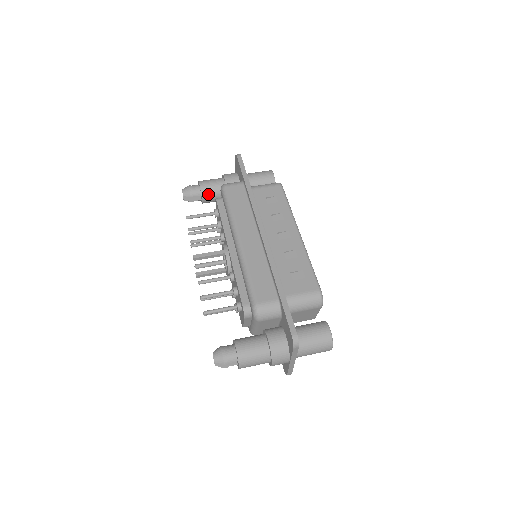
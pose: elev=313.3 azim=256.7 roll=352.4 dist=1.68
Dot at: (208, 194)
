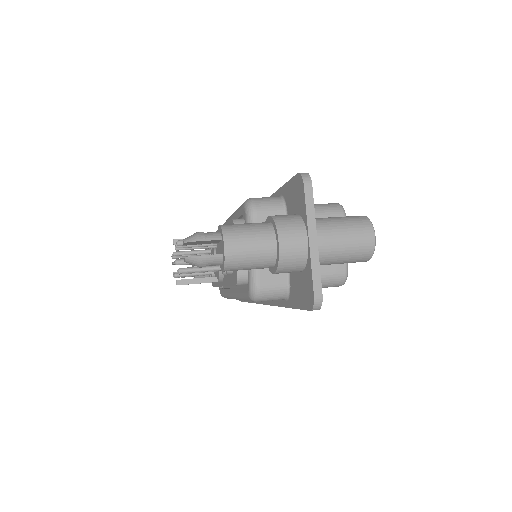
Dot at: occluded
